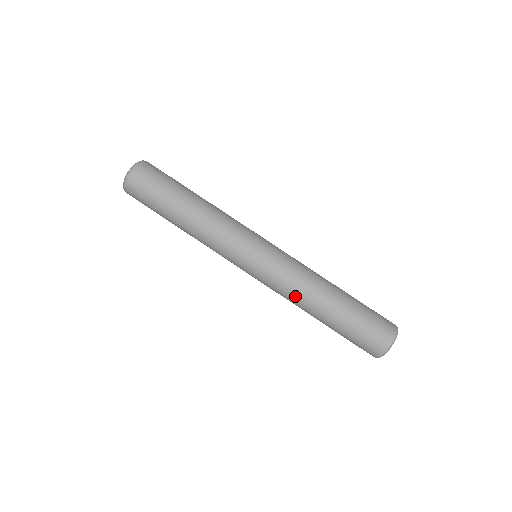
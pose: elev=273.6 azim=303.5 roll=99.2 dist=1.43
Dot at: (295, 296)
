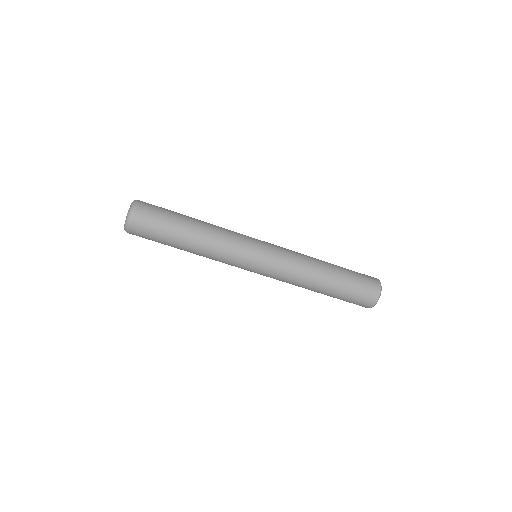
Dot at: (298, 280)
